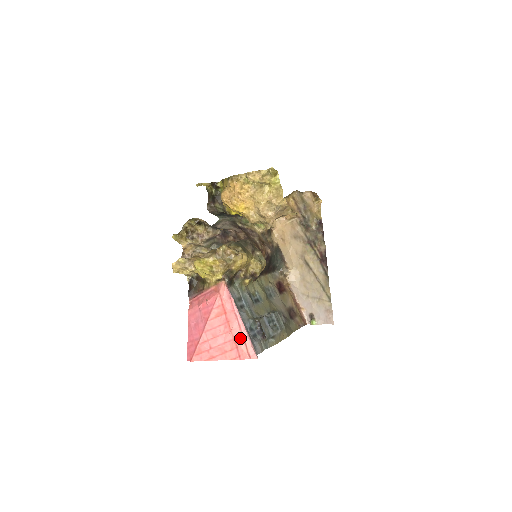
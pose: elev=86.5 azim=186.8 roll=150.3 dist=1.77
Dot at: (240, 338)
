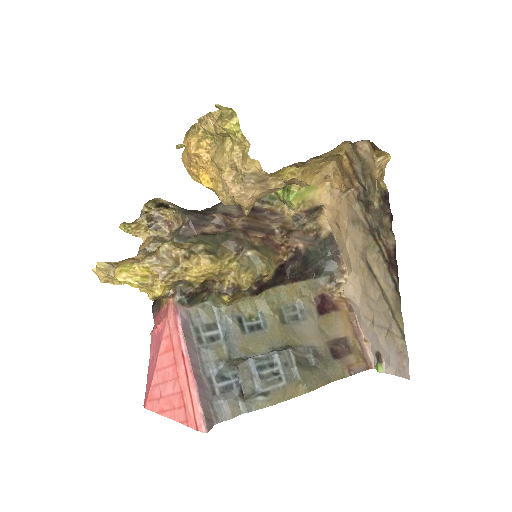
Dot at: (187, 393)
